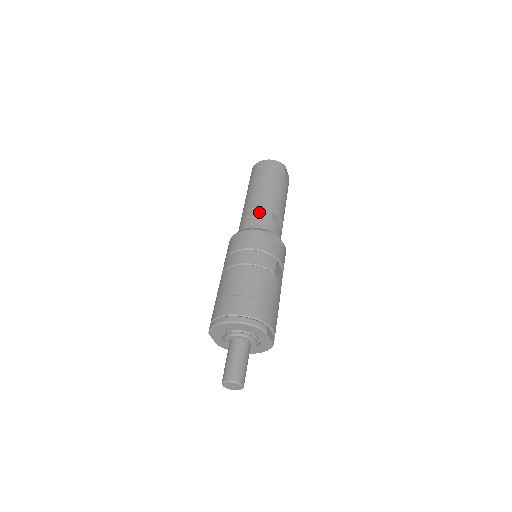
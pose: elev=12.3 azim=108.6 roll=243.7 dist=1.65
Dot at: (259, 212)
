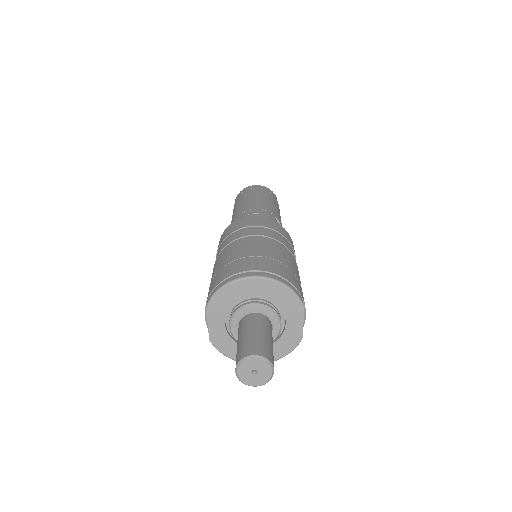
Dot at: (260, 211)
